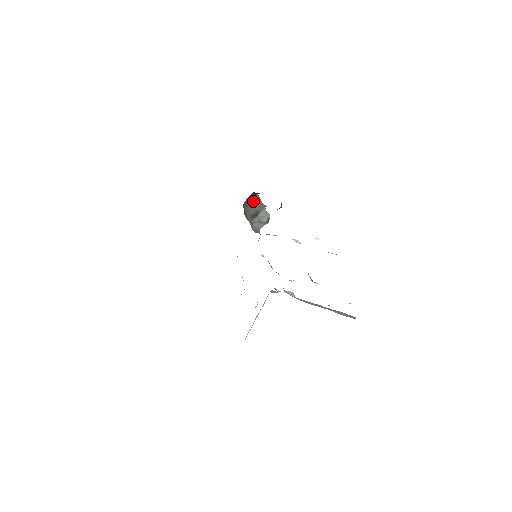
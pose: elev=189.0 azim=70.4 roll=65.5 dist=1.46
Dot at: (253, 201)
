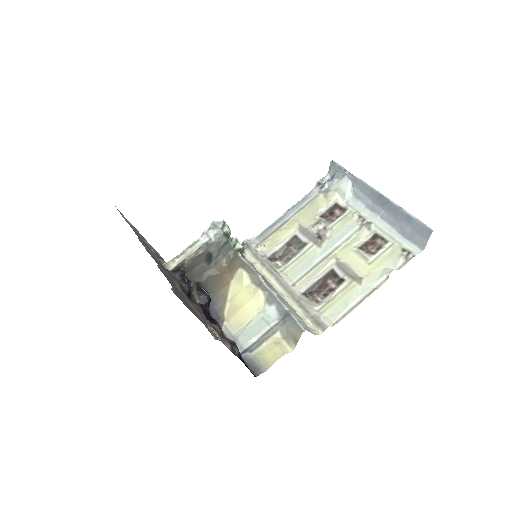
Dot at: (190, 267)
